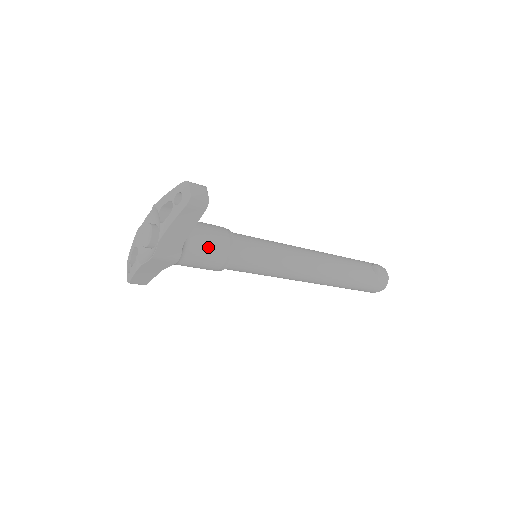
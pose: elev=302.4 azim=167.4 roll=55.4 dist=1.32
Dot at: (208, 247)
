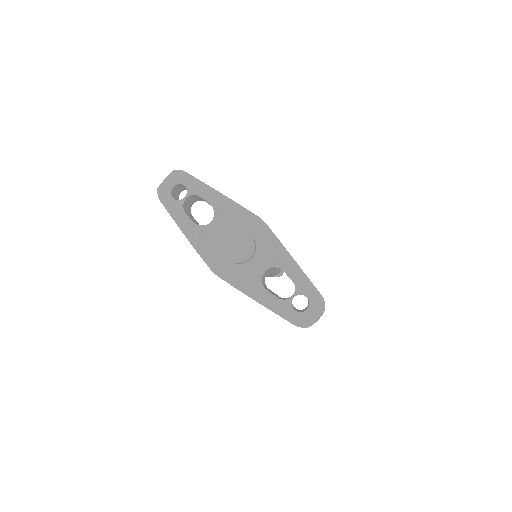
Dot at: occluded
